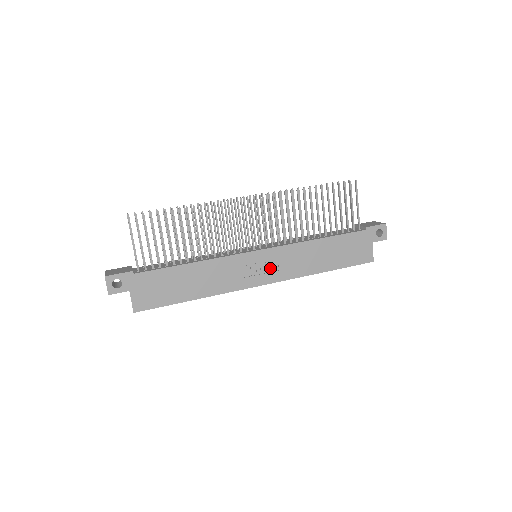
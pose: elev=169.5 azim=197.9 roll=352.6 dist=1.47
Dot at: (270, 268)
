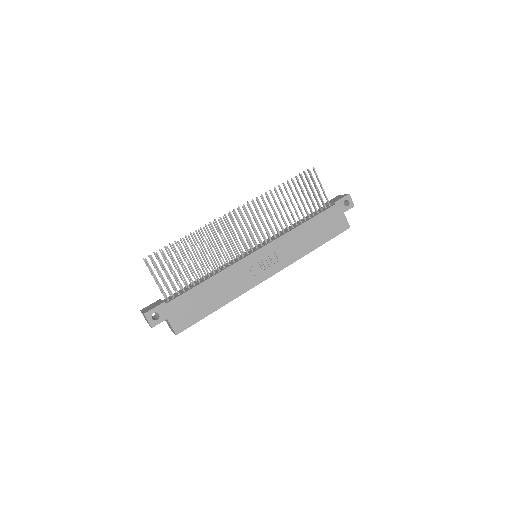
Dot at: (271, 261)
